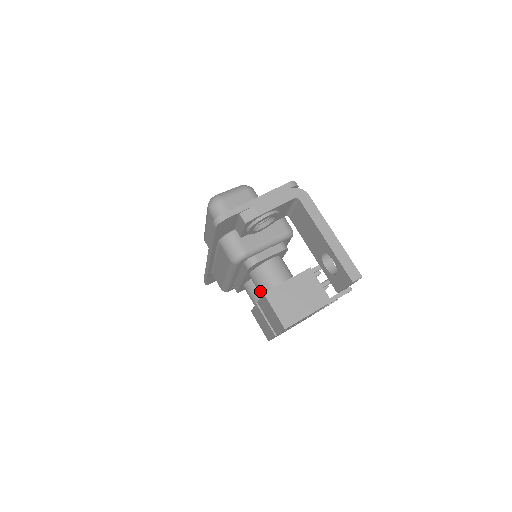
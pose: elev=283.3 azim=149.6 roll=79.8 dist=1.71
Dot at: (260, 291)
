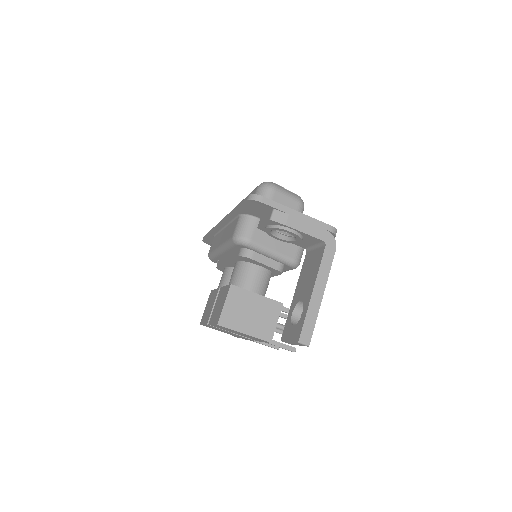
Dot at: (231, 281)
